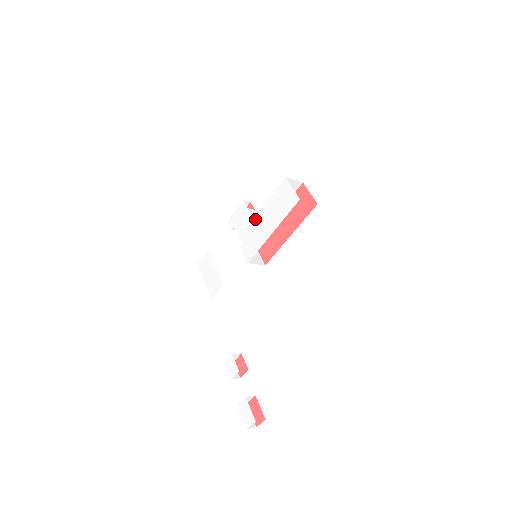
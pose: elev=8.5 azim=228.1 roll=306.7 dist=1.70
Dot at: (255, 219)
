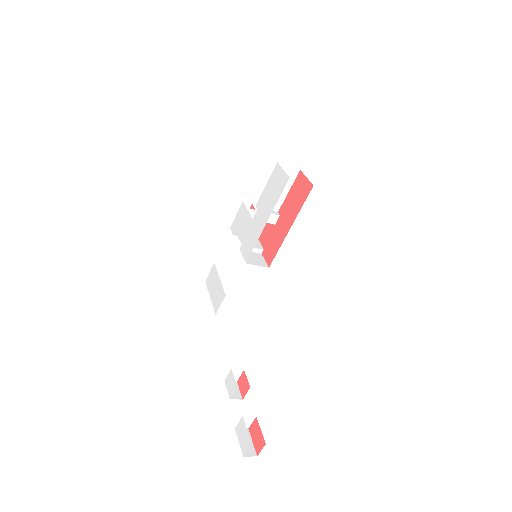
Dot at: occluded
